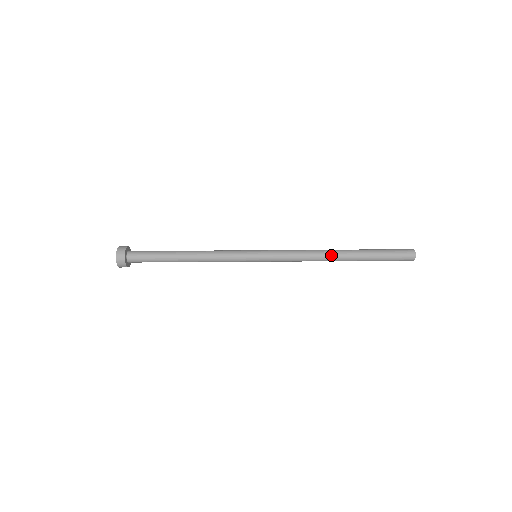
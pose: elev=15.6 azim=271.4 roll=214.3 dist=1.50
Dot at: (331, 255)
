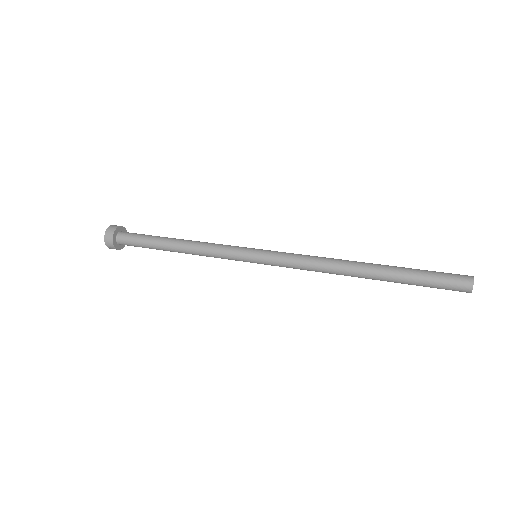
Dot at: occluded
